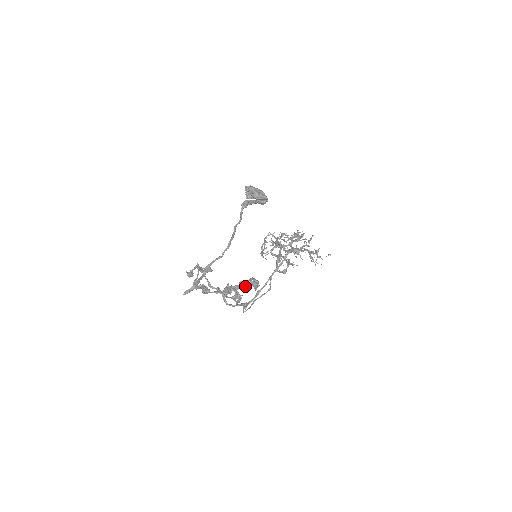
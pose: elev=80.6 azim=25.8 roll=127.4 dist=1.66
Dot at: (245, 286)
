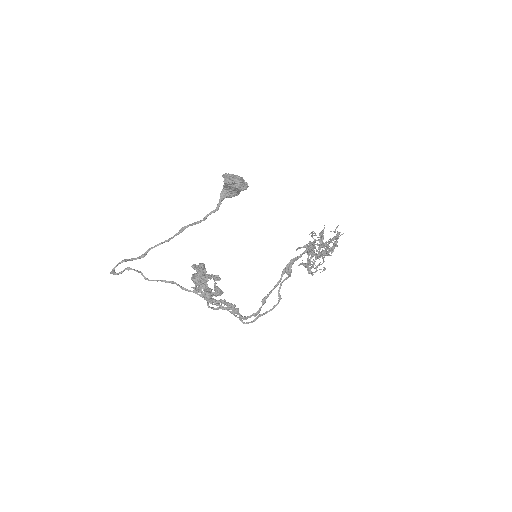
Dot at: (206, 277)
